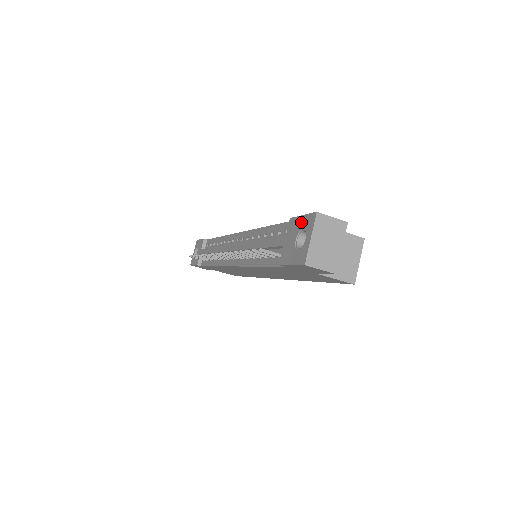
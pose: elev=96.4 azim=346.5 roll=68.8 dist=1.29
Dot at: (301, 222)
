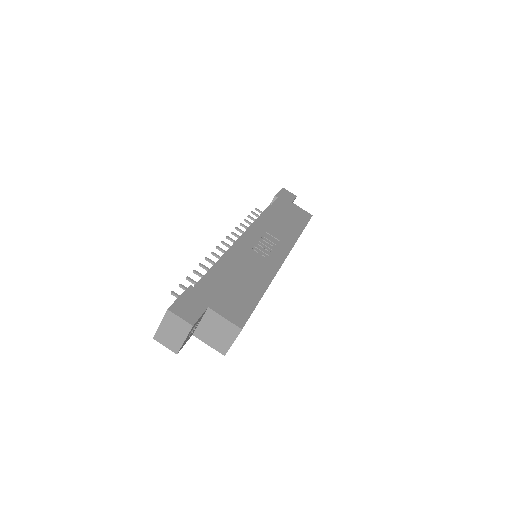
Dot at: occluded
